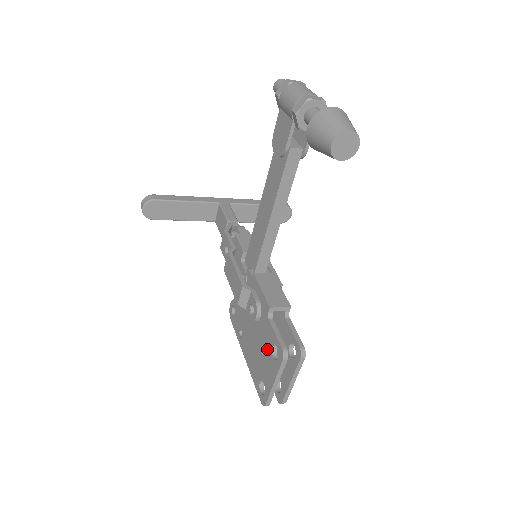
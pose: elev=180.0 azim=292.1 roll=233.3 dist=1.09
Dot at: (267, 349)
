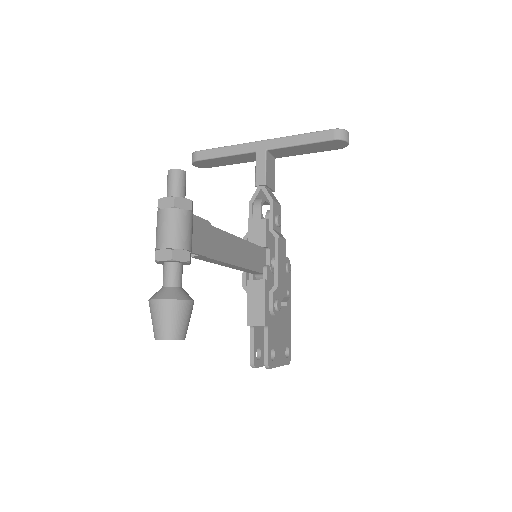
Dot at: occluded
